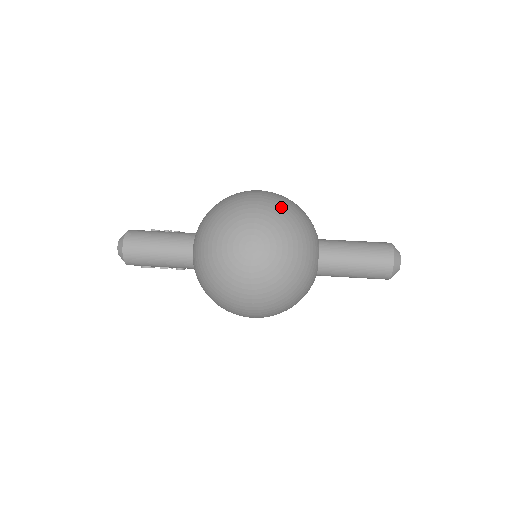
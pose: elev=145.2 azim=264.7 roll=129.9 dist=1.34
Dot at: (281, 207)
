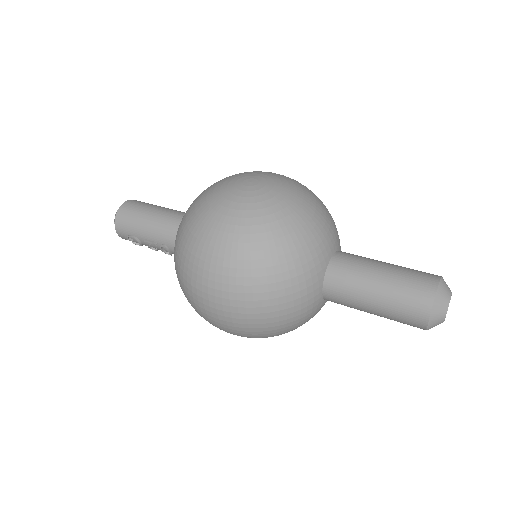
Dot at: occluded
